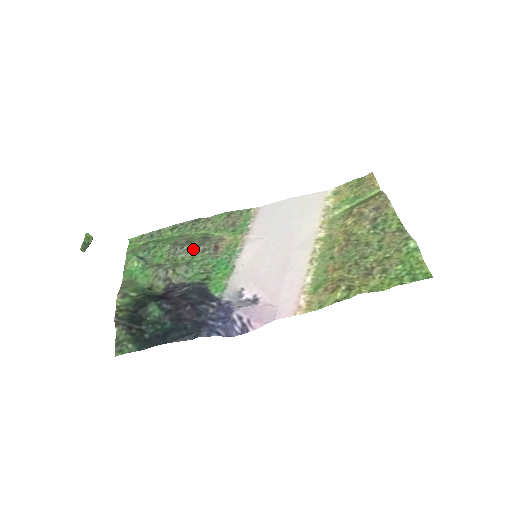
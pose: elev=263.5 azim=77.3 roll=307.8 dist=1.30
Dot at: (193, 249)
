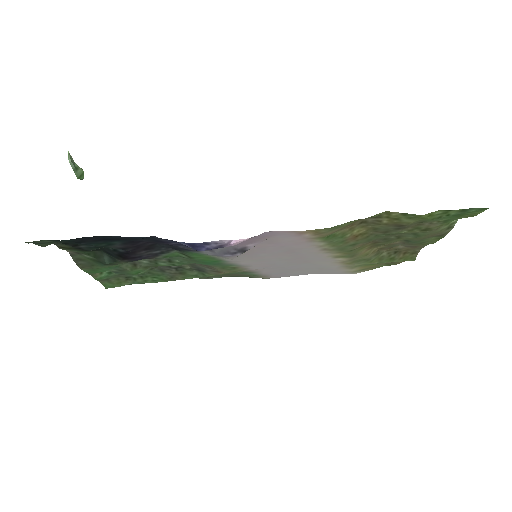
Dot at: occluded
